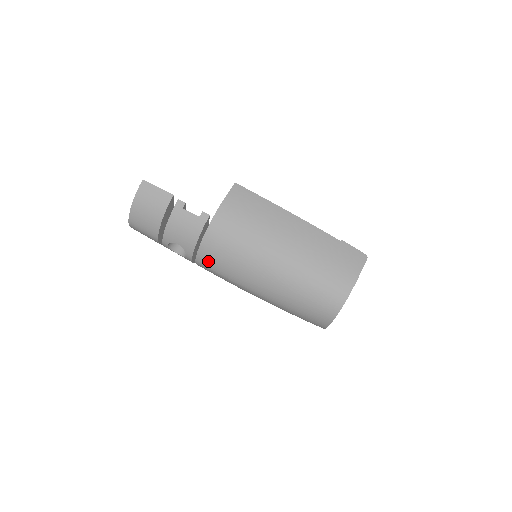
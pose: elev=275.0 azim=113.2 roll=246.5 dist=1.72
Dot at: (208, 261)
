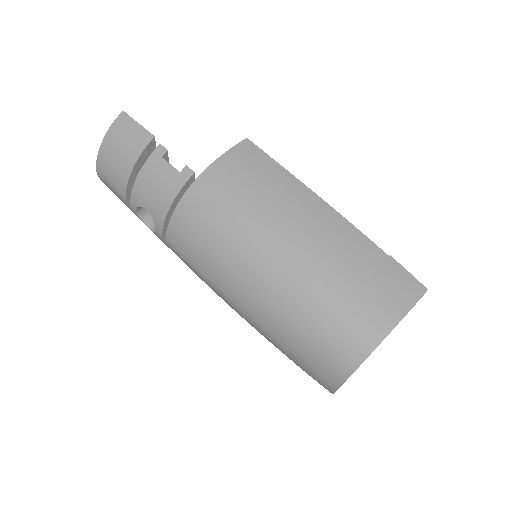
Dot at: (180, 242)
